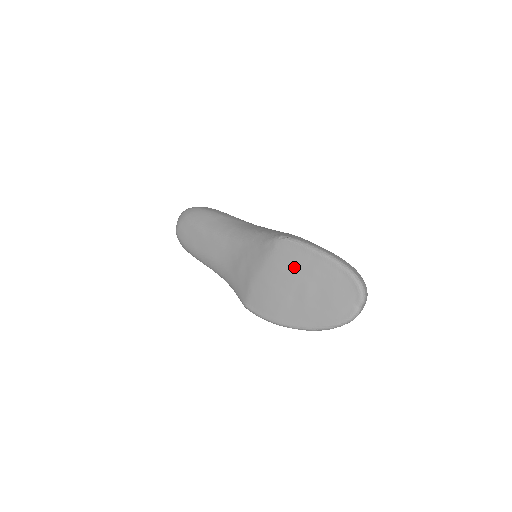
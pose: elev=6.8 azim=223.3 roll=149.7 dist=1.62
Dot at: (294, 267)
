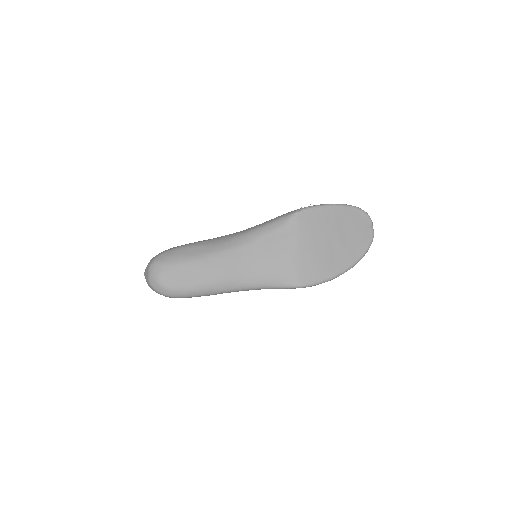
Dot at: (321, 226)
